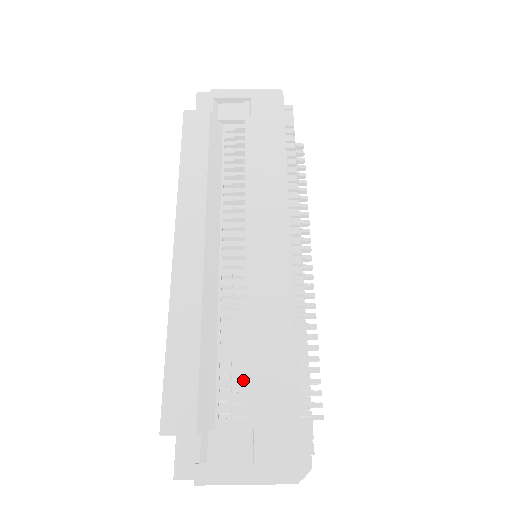
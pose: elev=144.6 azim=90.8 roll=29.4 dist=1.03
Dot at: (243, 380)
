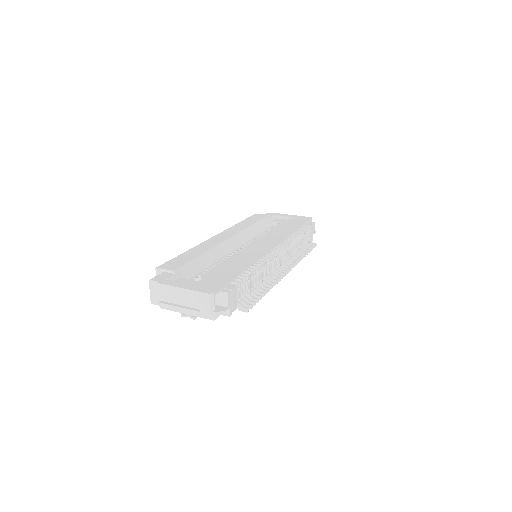
Dot at: occluded
